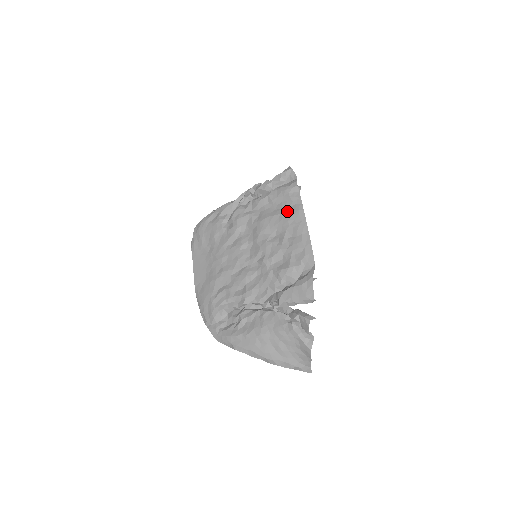
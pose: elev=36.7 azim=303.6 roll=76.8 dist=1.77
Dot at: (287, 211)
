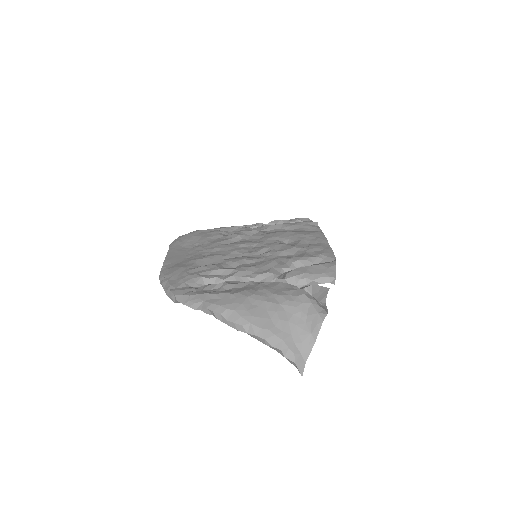
Dot at: (304, 231)
